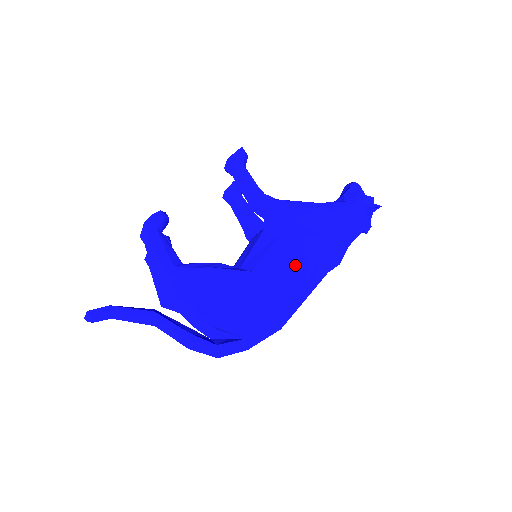
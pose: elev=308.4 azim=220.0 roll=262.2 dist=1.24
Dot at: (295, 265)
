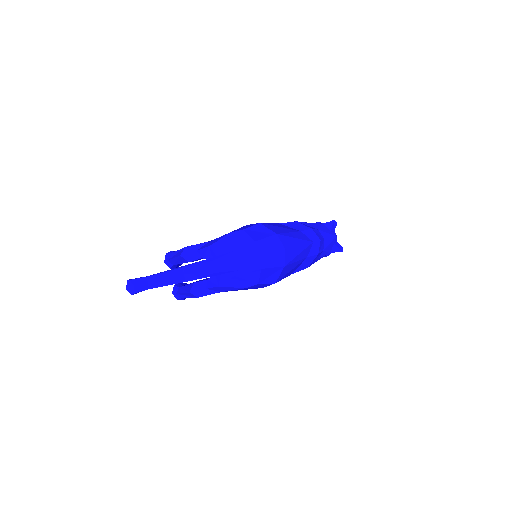
Dot at: (280, 226)
